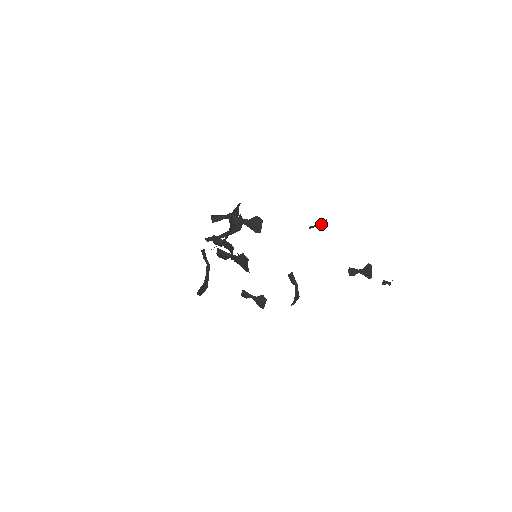
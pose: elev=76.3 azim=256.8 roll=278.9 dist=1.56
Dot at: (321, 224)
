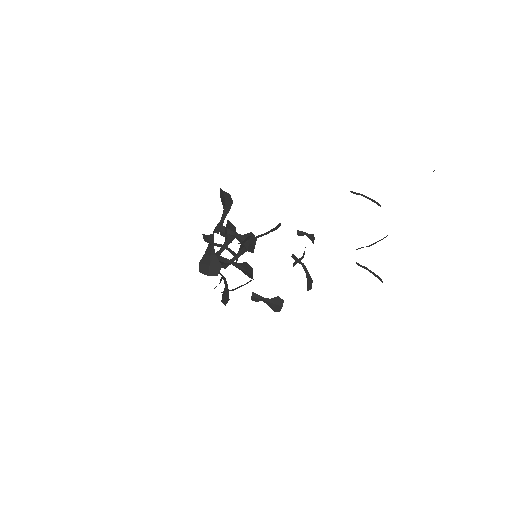
Dot at: occluded
